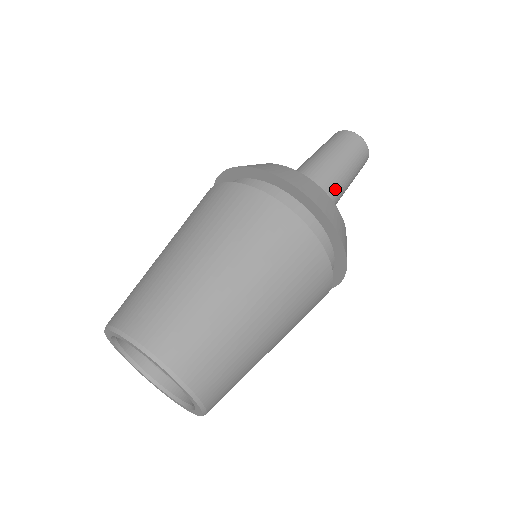
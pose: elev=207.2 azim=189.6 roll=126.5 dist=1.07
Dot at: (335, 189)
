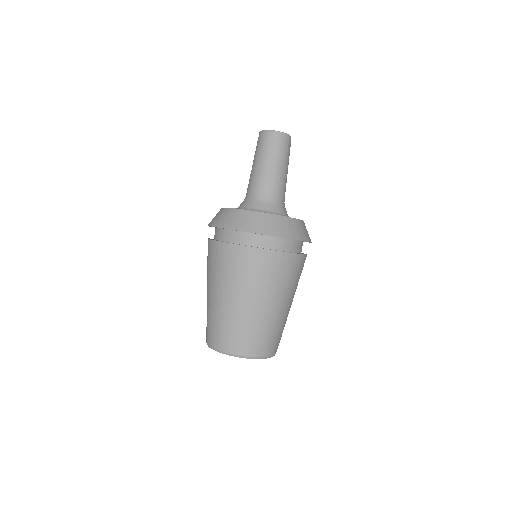
Dot at: (285, 189)
